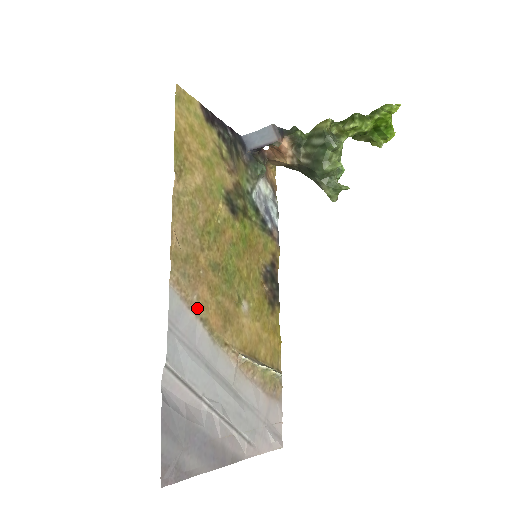
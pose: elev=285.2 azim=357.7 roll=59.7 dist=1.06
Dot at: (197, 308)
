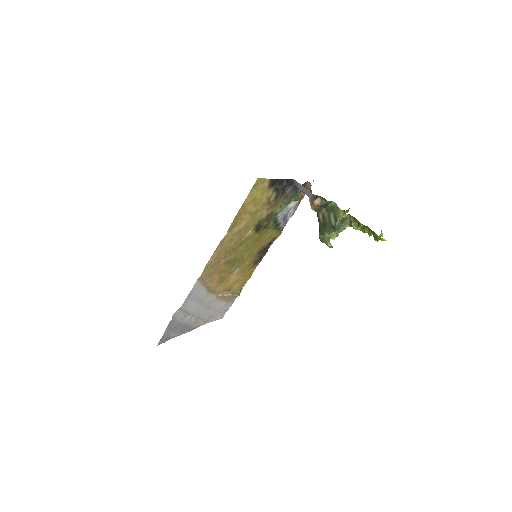
Dot at: (207, 283)
